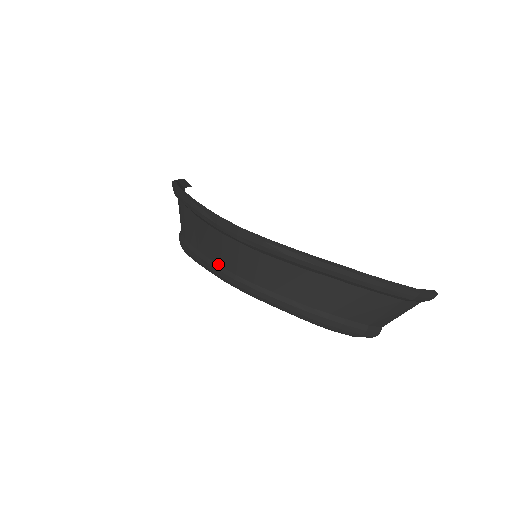
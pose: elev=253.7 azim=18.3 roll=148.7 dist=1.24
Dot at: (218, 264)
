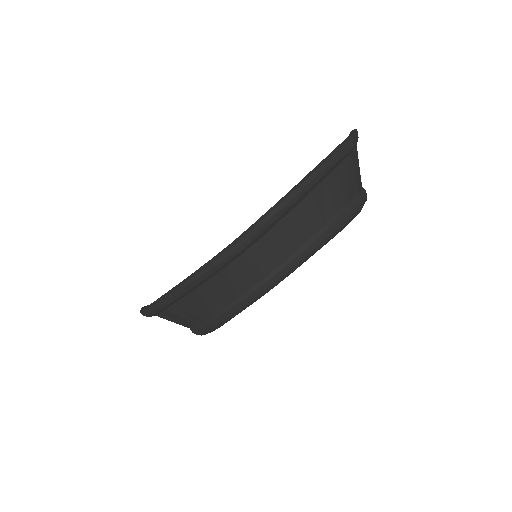
Dot at: (248, 290)
